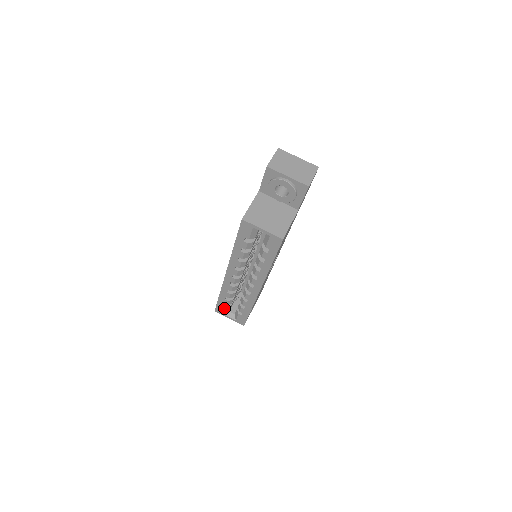
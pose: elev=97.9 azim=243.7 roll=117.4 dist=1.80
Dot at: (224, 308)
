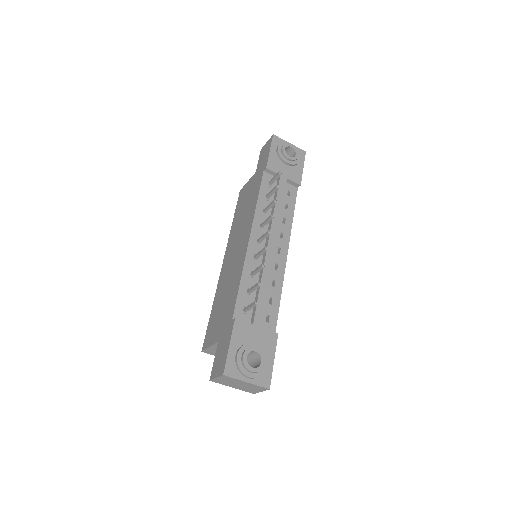
Dot at: occluded
